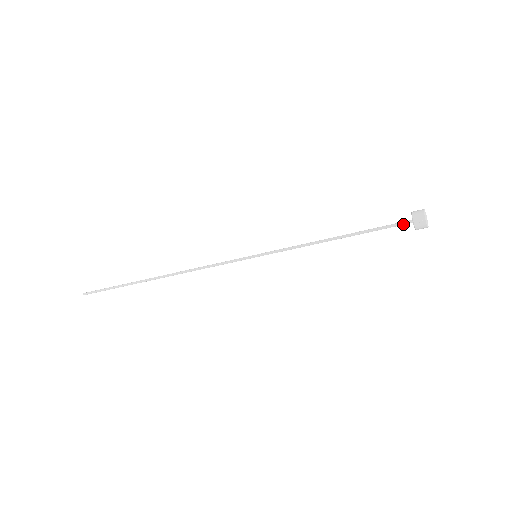
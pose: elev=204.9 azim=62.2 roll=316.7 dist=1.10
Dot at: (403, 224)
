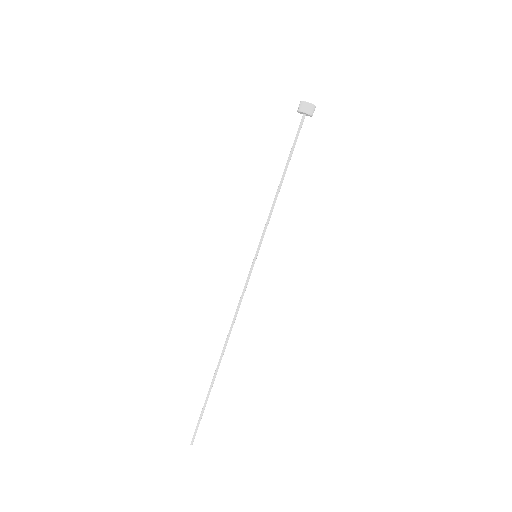
Dot at: (301, 122)
